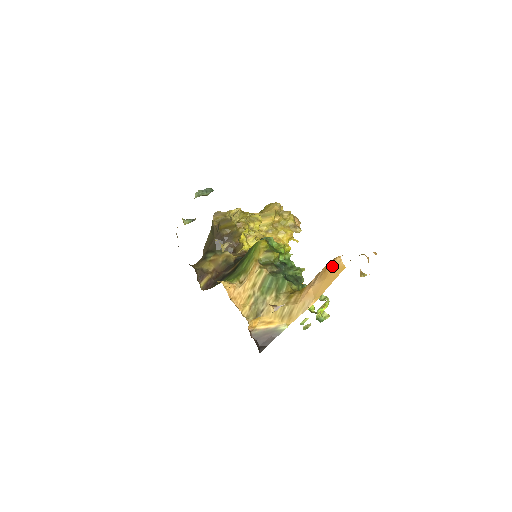
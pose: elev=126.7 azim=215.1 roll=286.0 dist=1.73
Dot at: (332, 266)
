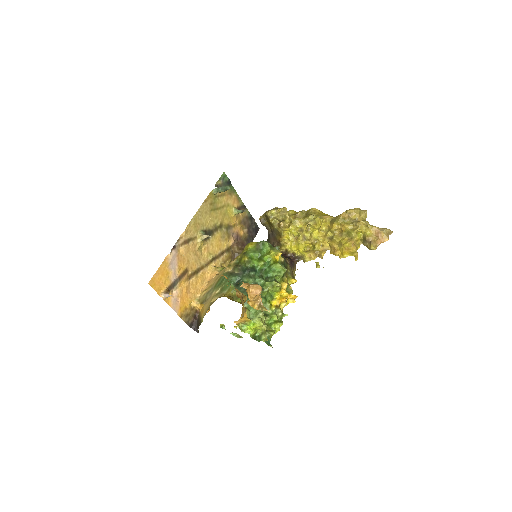
Dot at: occluded
